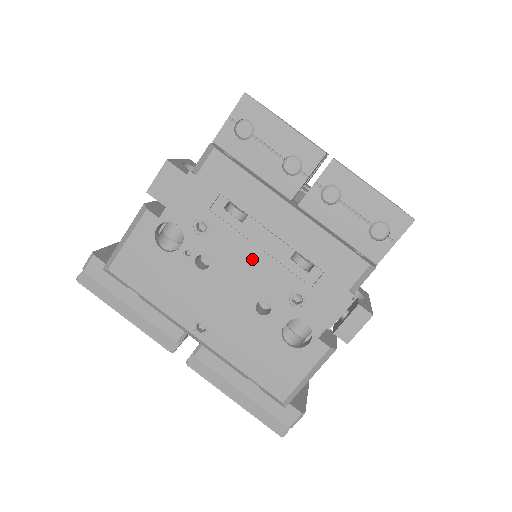
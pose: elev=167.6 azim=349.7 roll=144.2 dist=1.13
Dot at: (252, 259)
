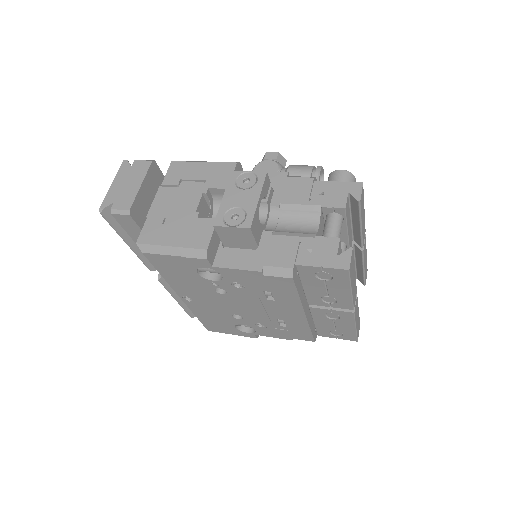
Dot at: (254, 308)
